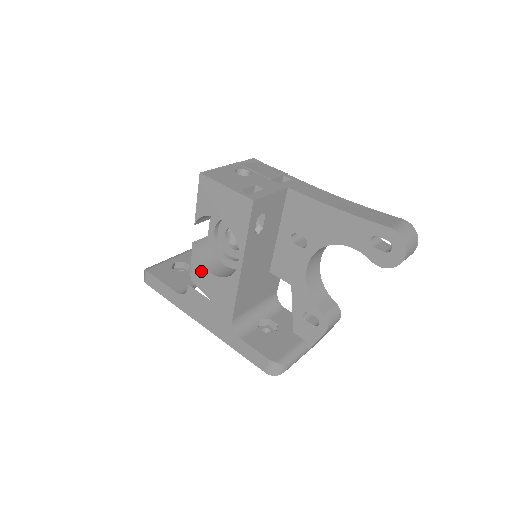
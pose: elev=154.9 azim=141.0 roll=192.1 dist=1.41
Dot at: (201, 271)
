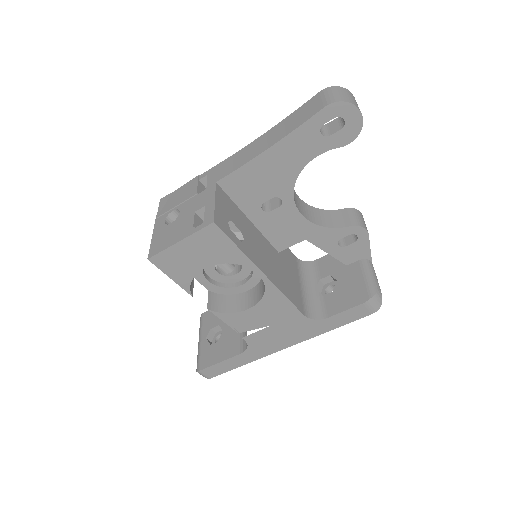
Dot at: (239, 318)
